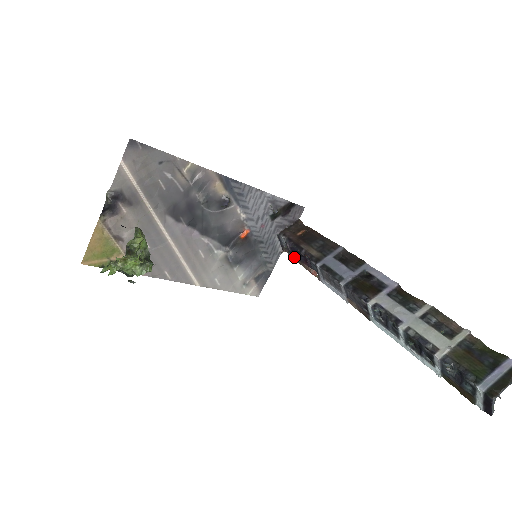
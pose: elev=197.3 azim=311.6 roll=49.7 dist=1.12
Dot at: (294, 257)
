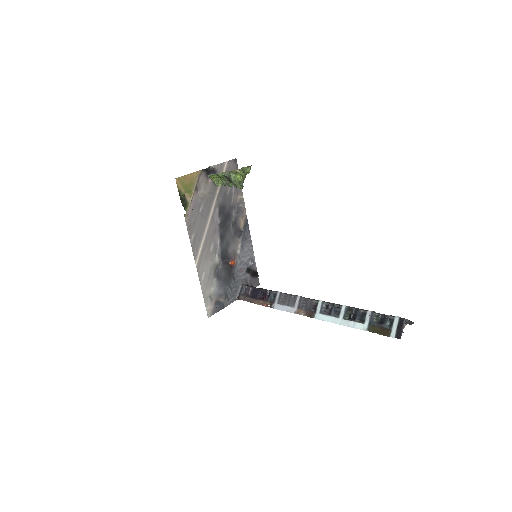
Dot at: (250, 298)
